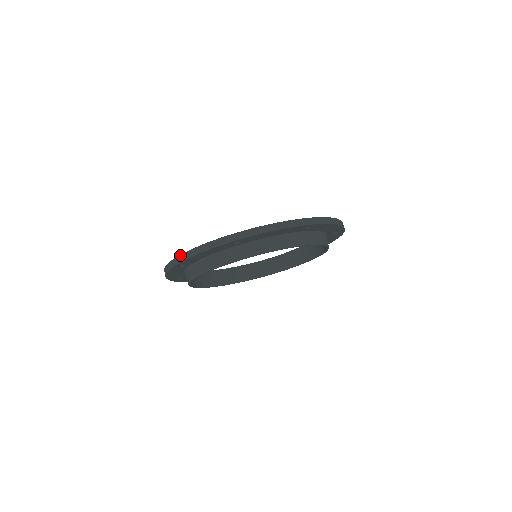
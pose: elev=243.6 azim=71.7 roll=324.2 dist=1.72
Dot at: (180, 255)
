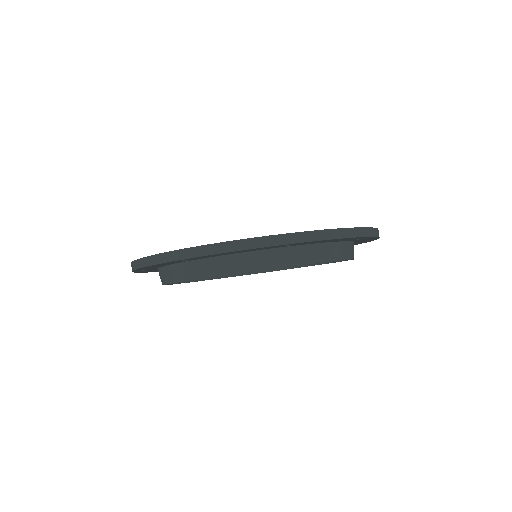
Dot at: (132, 262)
